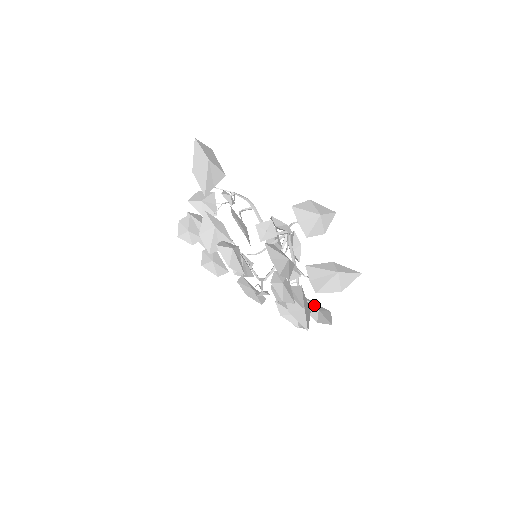
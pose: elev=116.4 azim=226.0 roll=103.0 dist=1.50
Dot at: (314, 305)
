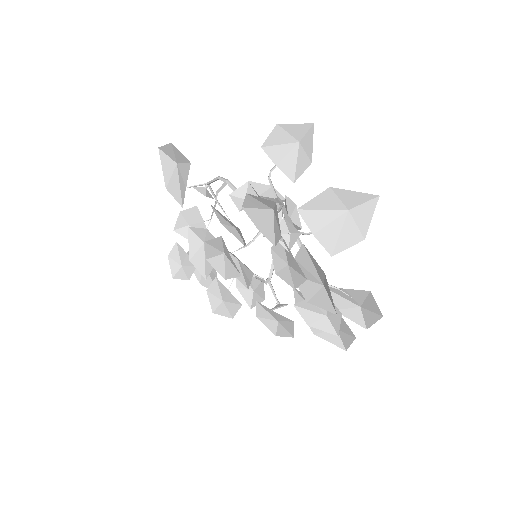
Dot at: (348, 295)
